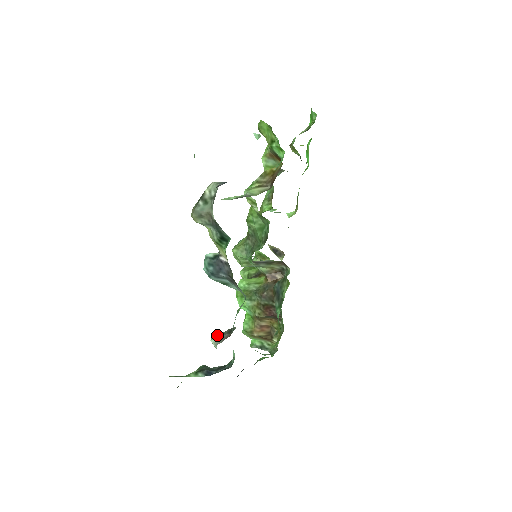
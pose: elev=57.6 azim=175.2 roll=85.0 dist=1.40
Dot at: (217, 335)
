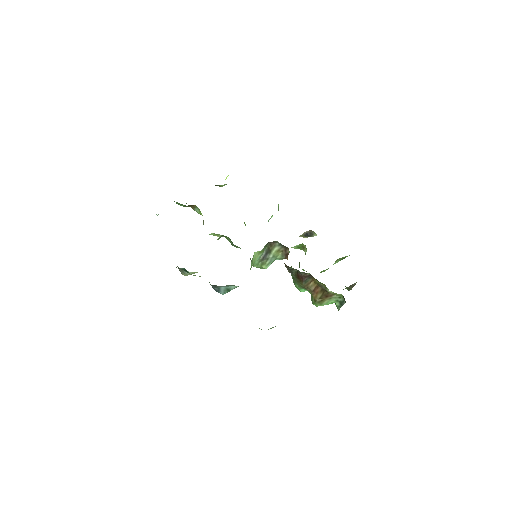
Dot at: occluded
